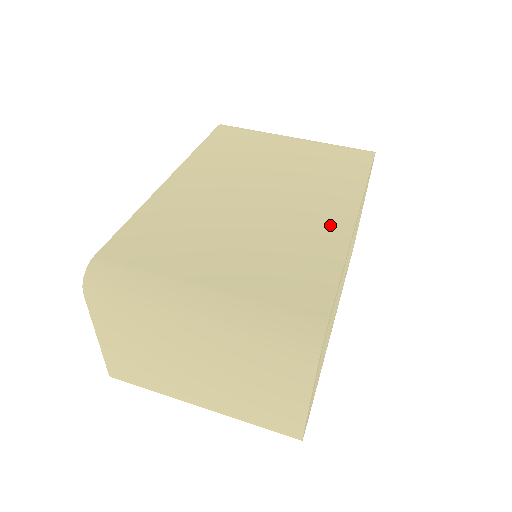
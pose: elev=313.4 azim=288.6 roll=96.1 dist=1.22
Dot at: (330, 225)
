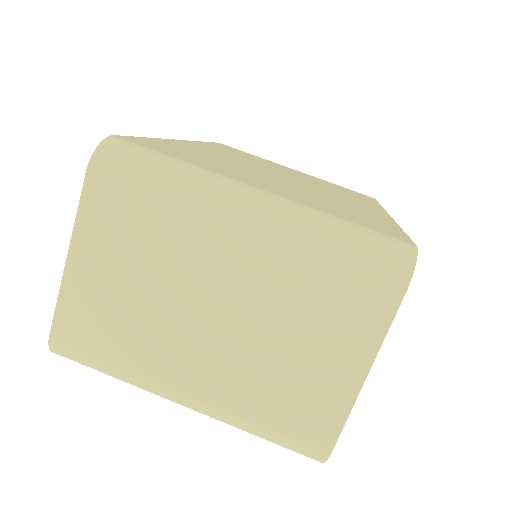
Dot at: (367, 208)
